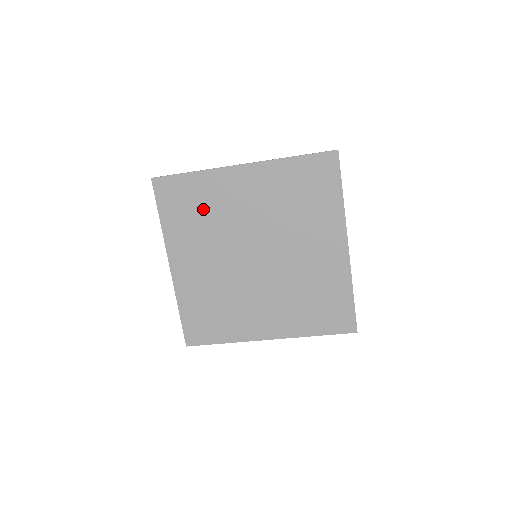
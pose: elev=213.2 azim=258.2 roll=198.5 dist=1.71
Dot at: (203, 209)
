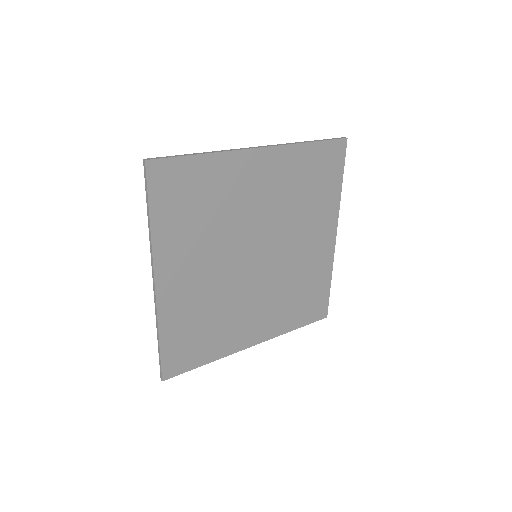
Dot at: (209, 204)
